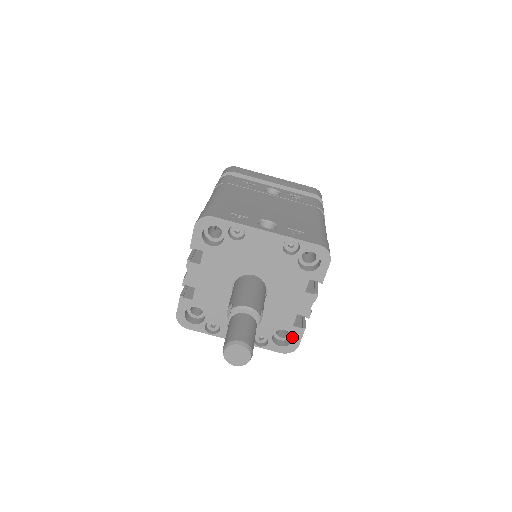
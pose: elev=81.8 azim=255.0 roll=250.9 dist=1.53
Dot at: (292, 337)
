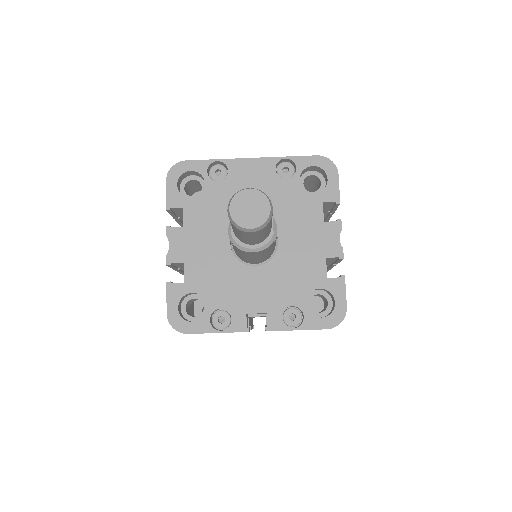
Dot at: (333, 301)
